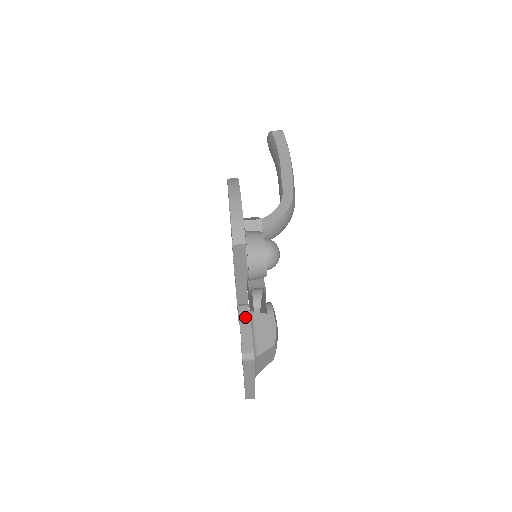
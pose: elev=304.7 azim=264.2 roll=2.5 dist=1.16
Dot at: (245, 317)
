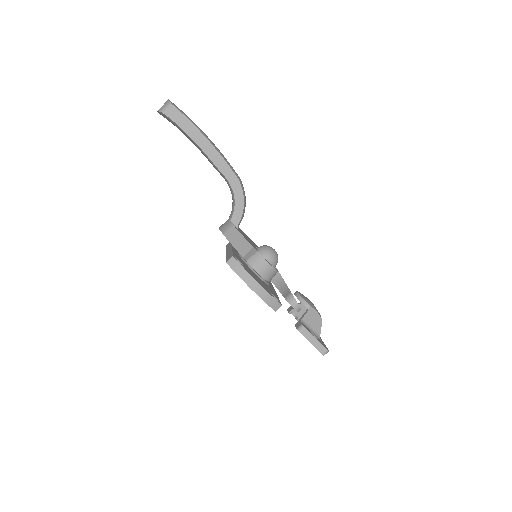
Dot at: (308, 335)
